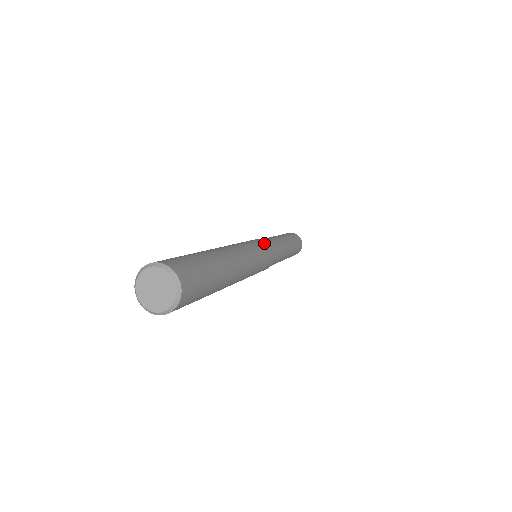
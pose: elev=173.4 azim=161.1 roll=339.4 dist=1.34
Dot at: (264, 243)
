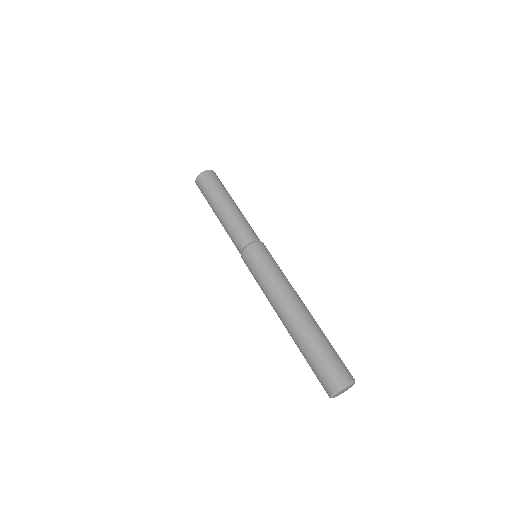
Dot at: occluded
